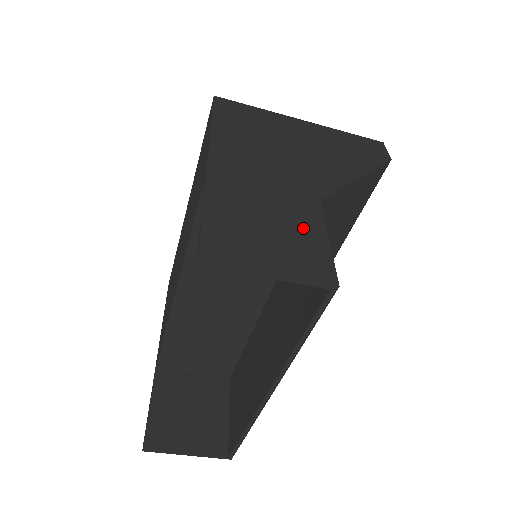
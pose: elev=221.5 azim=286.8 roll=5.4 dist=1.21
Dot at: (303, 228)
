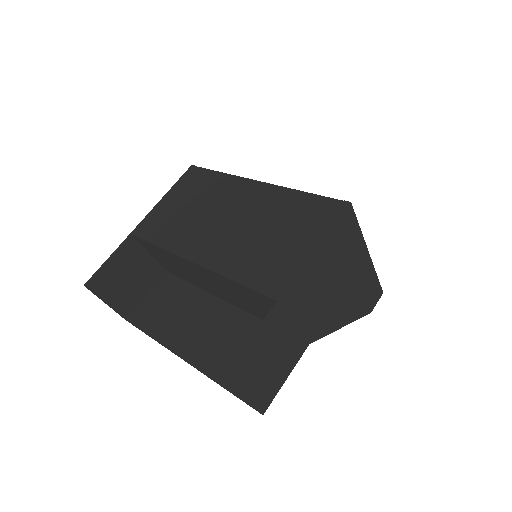
Dot at: (284, 367)
